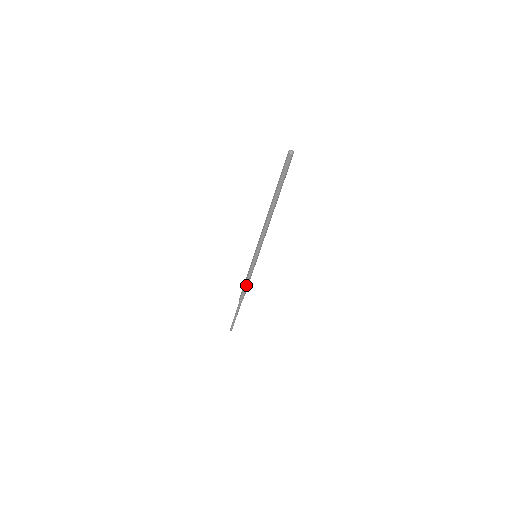
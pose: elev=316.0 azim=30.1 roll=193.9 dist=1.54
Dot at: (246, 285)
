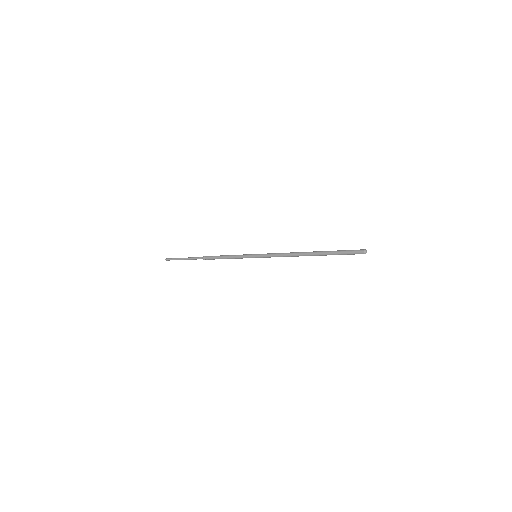
Dot at: occluded
